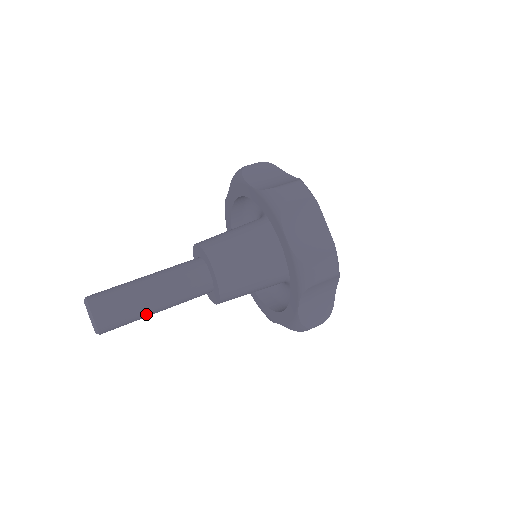
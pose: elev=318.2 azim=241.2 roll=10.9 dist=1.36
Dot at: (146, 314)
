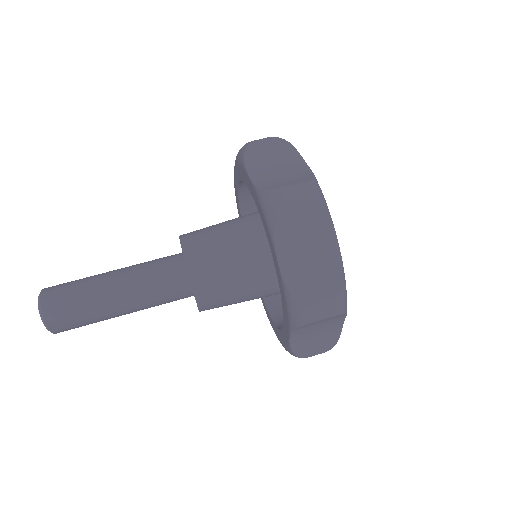
Dot at: (110, 317)
